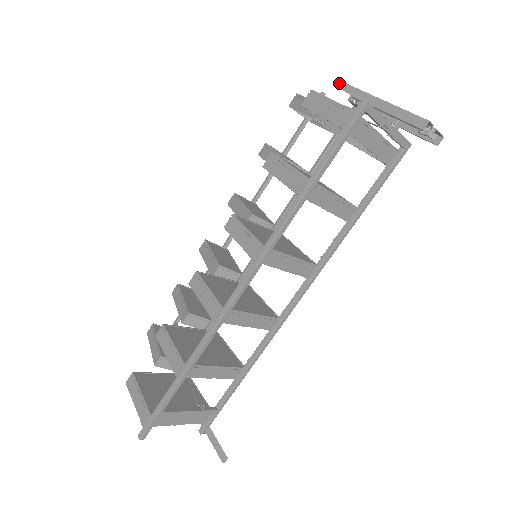
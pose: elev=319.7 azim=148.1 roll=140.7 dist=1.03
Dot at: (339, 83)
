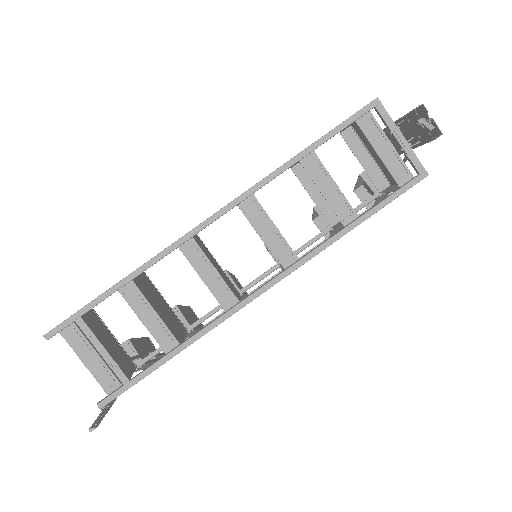
Dot at: occluded
